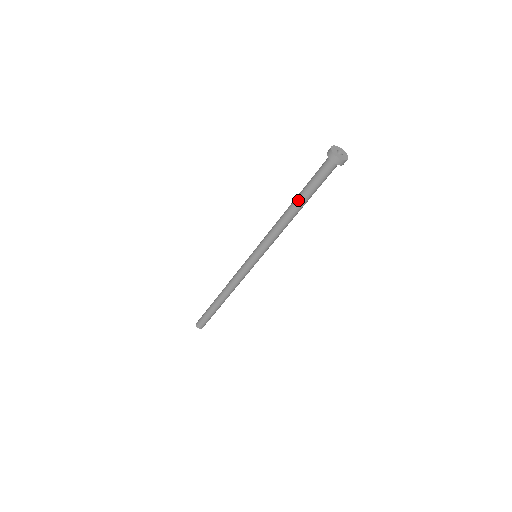
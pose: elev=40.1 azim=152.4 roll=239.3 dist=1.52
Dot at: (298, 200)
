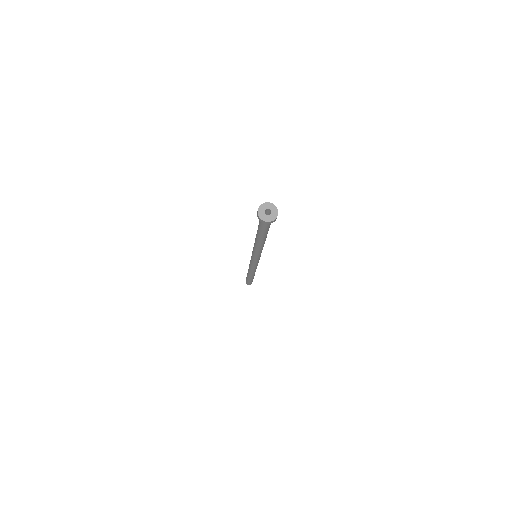
Dot at: (257, 232)
